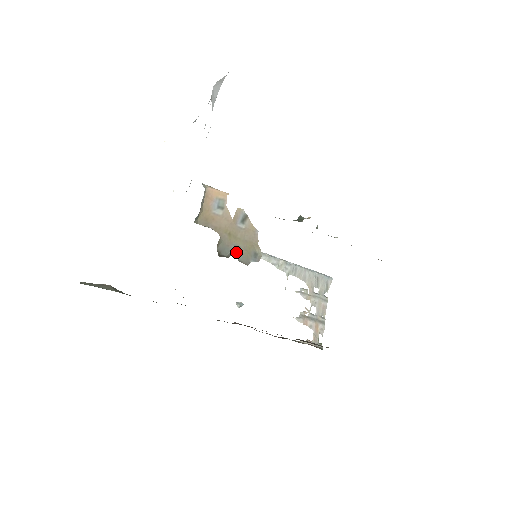
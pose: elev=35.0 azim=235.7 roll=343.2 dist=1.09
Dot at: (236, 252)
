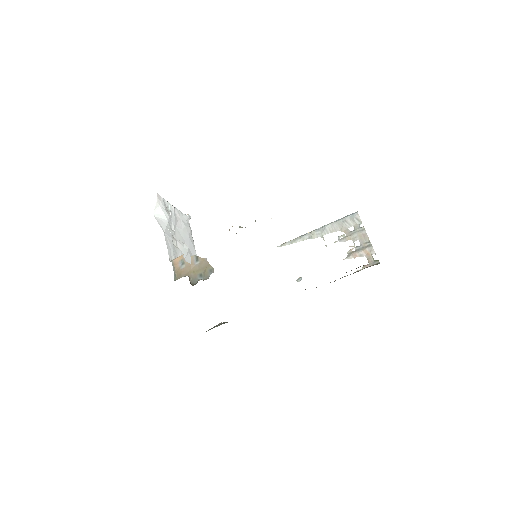
Dot at: (201, 277)
